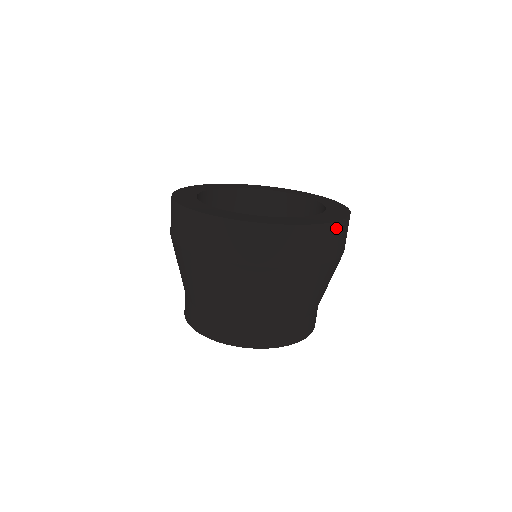
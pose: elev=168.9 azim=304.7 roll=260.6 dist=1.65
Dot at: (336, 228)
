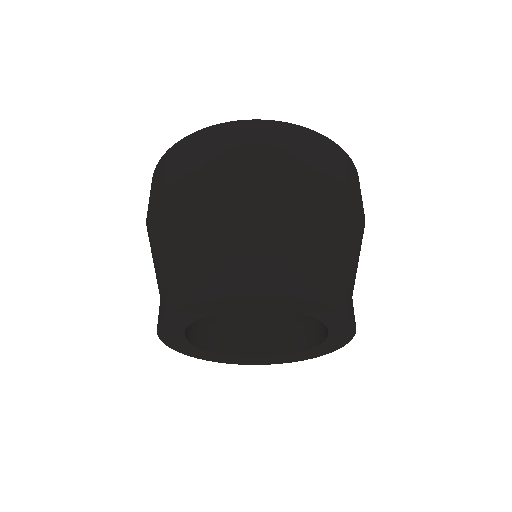
Dot at: (324, 142)
